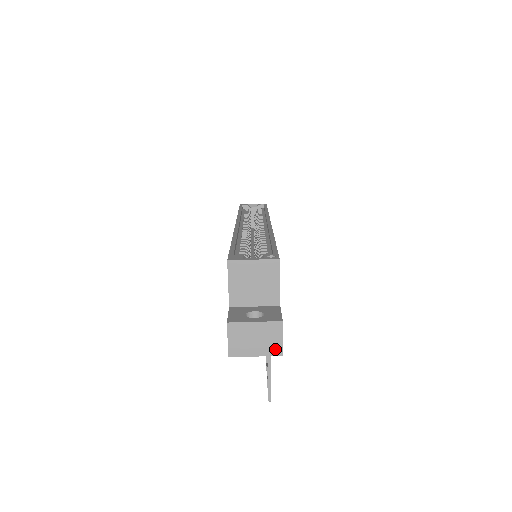
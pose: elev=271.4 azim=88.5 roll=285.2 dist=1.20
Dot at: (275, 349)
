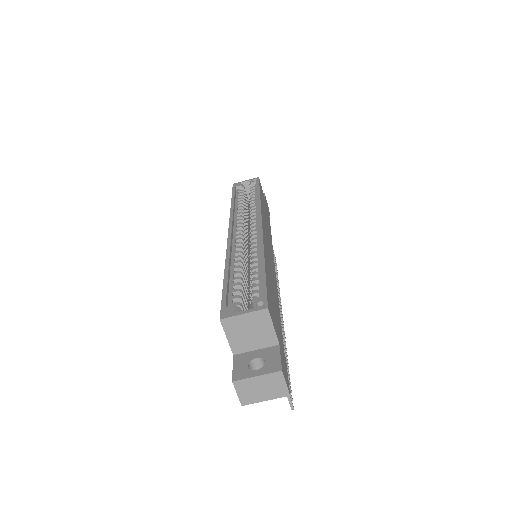
Dot at: (281, 392)
